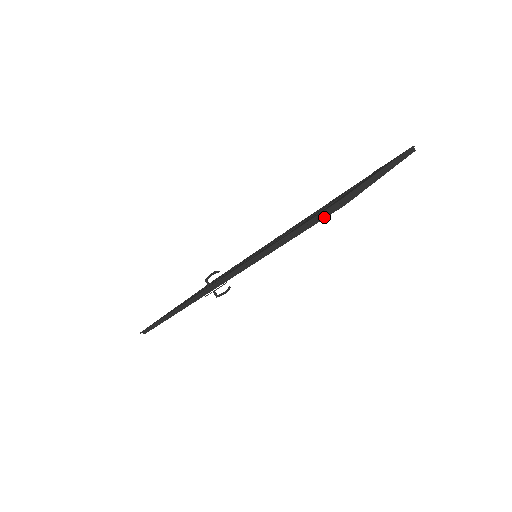
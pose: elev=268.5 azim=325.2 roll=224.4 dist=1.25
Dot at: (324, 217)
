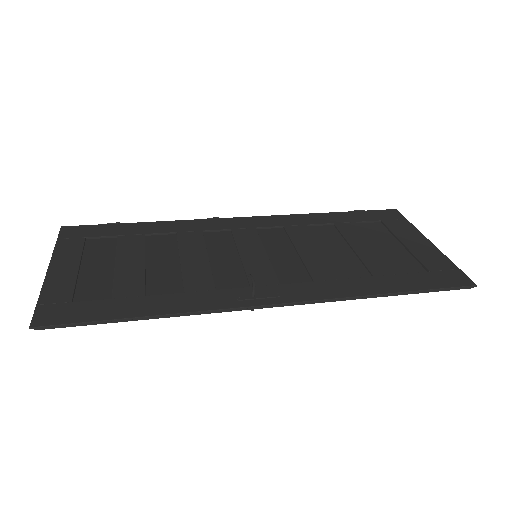
Dot at: (453, 289)
